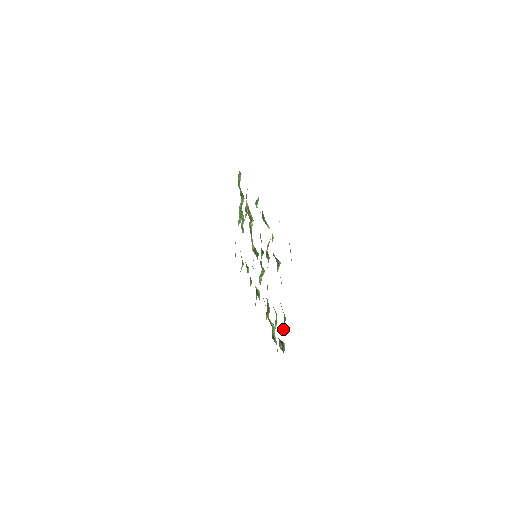
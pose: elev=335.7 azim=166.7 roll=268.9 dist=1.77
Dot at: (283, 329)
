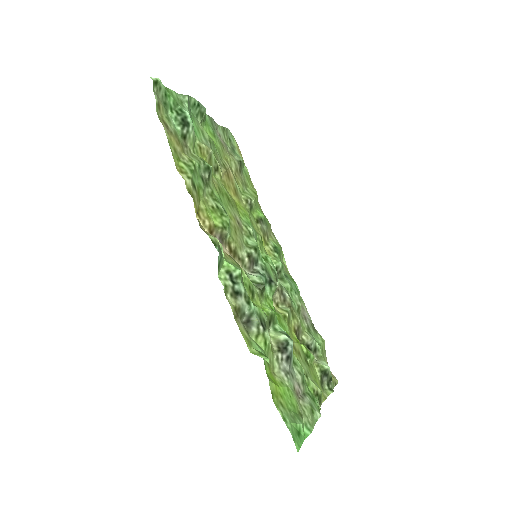
Dot at: (321, 402)
